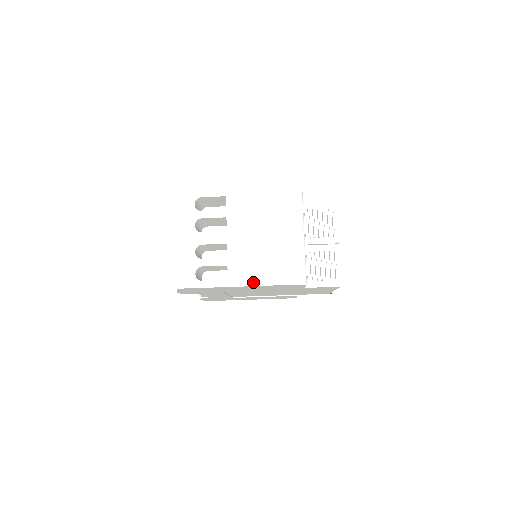
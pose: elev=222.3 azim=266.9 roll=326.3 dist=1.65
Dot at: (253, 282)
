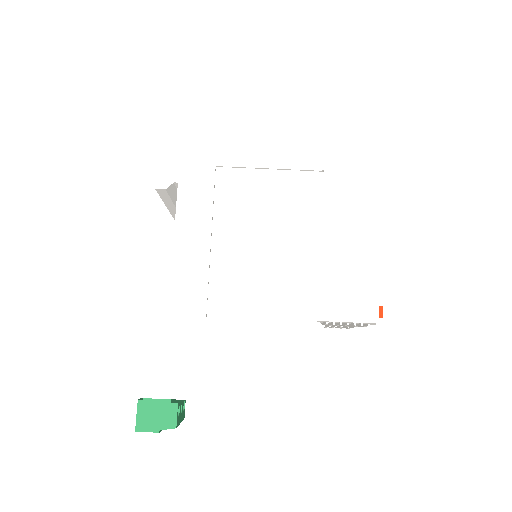
Dot at: (264, 102)
